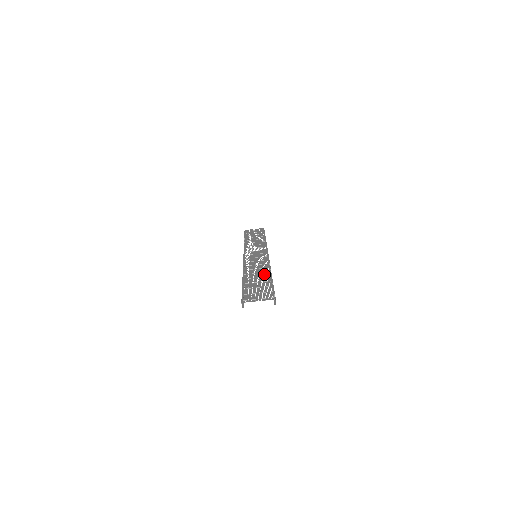
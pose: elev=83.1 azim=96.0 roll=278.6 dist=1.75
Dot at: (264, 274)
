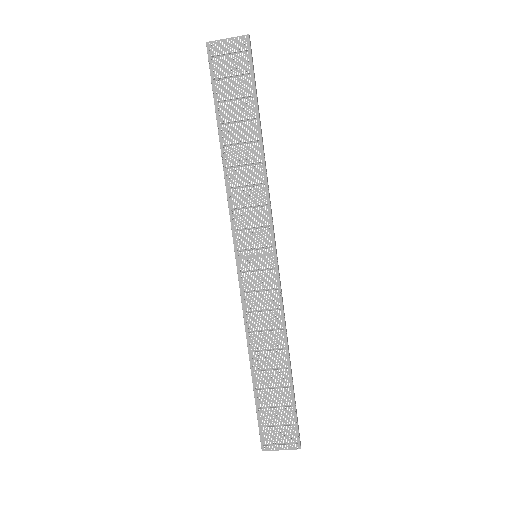
Dot at: (279, 358)
